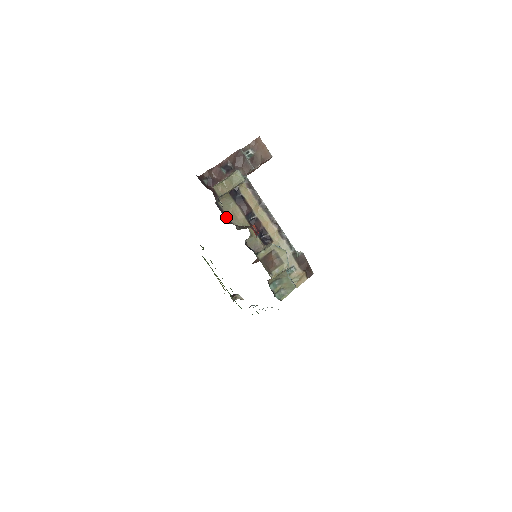
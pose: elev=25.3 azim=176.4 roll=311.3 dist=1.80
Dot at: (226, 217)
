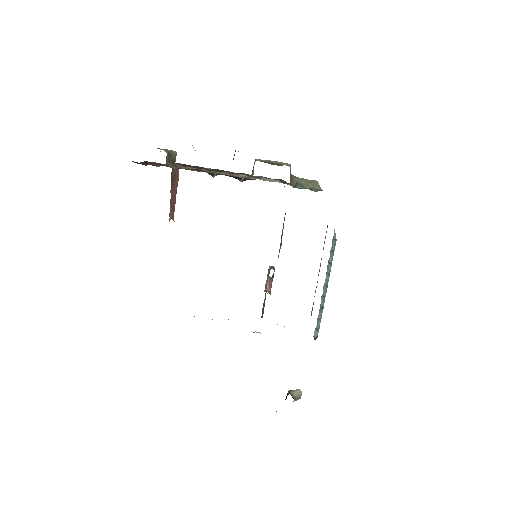
Dot at: occluded
